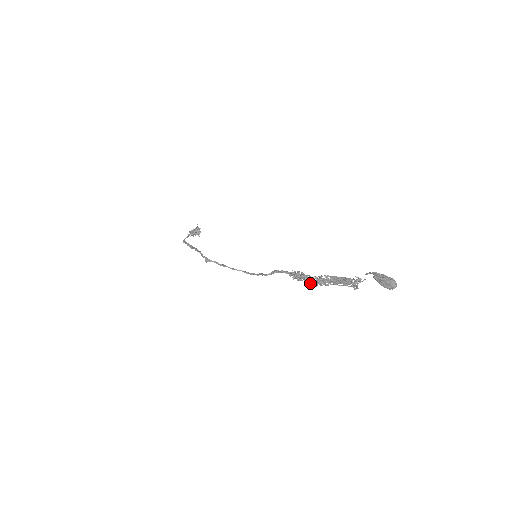
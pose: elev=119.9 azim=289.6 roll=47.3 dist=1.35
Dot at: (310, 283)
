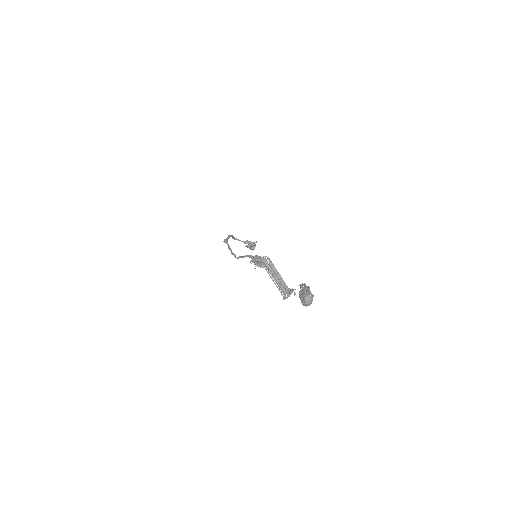
Dot at: (254, 263)
